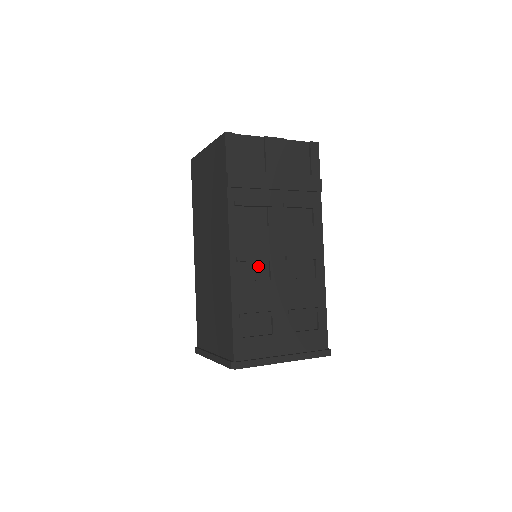
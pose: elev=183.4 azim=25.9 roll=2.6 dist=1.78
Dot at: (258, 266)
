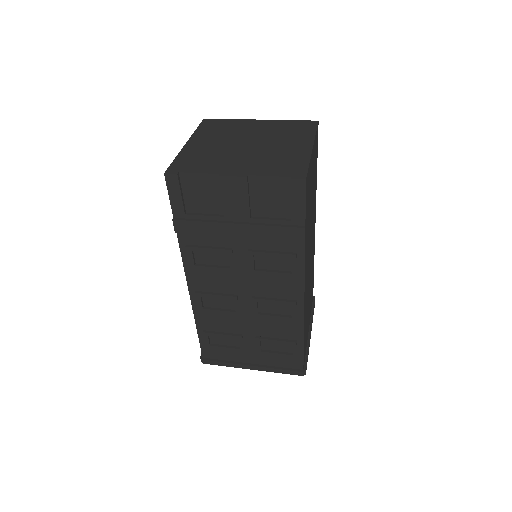
Dot at: occluded
